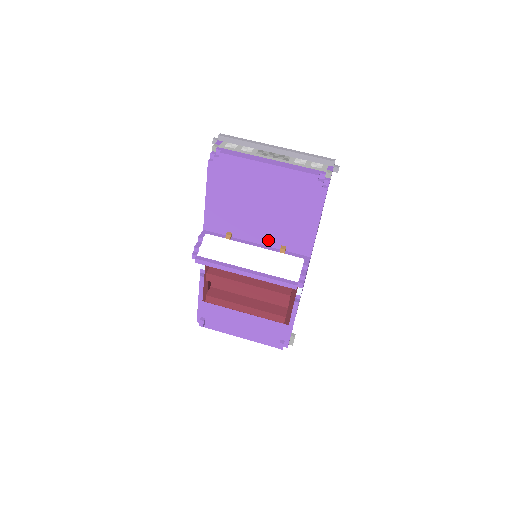
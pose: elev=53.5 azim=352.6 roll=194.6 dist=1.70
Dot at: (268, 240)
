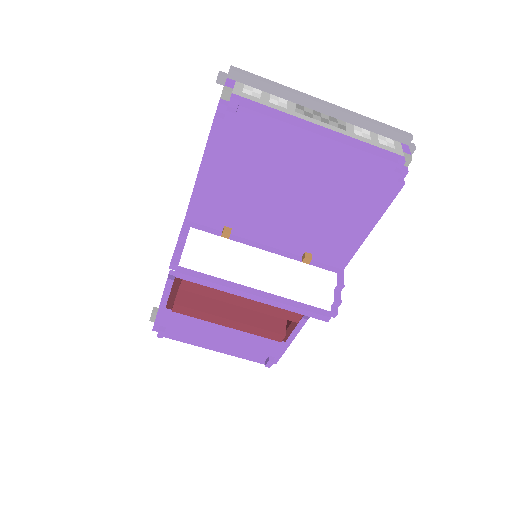
Dot at: (286, 243)
